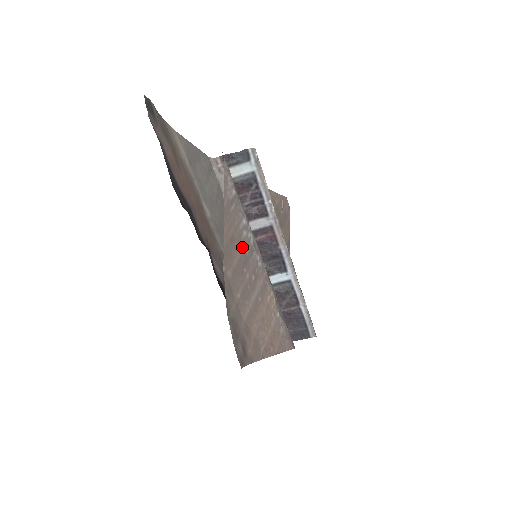
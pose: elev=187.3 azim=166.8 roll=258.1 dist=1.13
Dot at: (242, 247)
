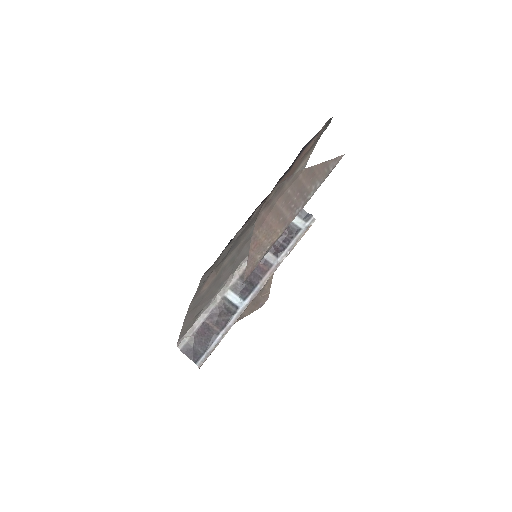
Dot at: (308, 187)
